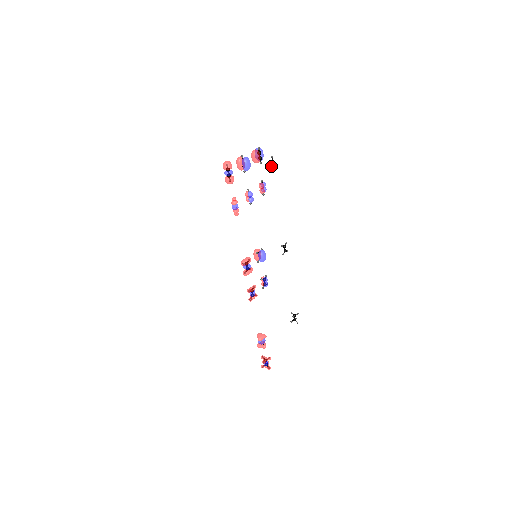
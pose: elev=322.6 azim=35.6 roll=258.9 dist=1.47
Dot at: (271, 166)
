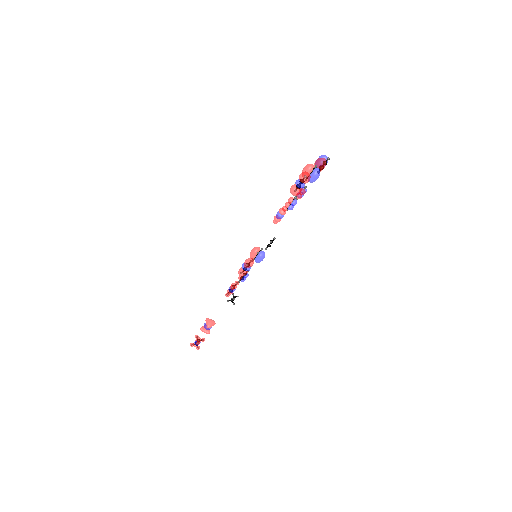
Dot at: occluded
